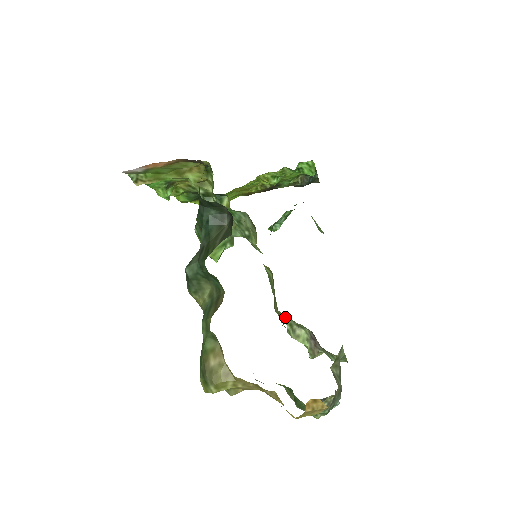
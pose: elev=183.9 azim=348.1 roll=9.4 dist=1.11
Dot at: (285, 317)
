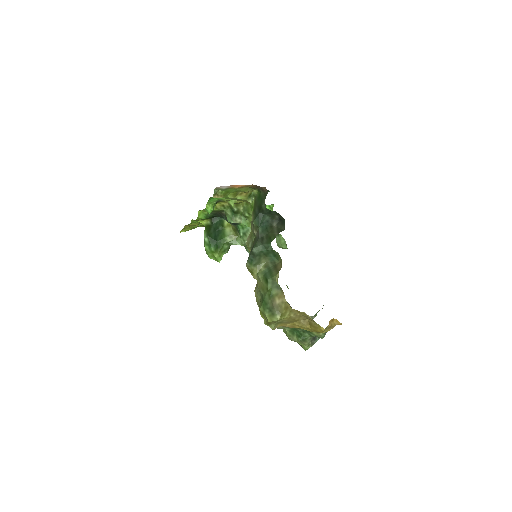
Dot at: occluded
